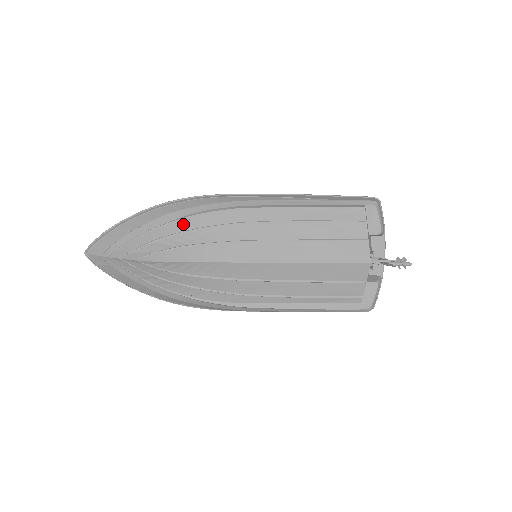
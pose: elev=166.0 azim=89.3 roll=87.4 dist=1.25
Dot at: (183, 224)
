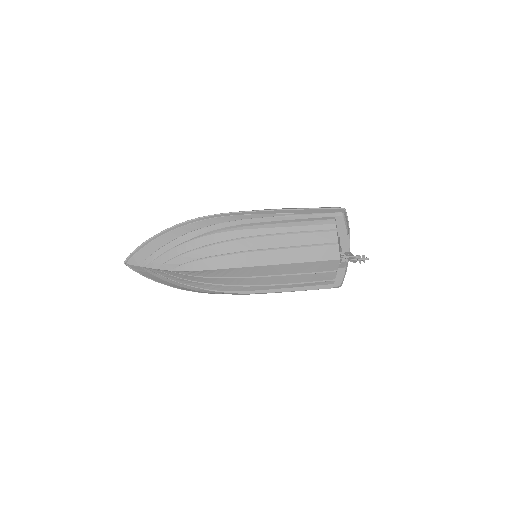
Dot at: (201, 241)
